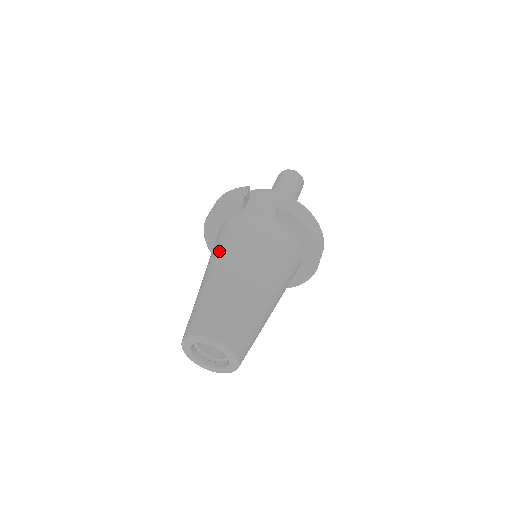
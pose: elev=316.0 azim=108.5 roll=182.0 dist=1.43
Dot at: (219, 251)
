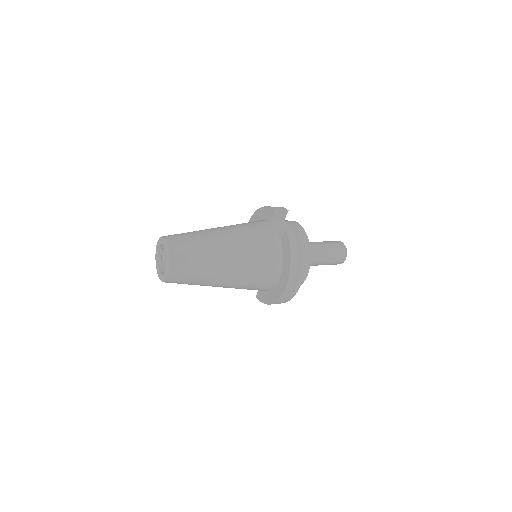
Dot at: (233, 225)
